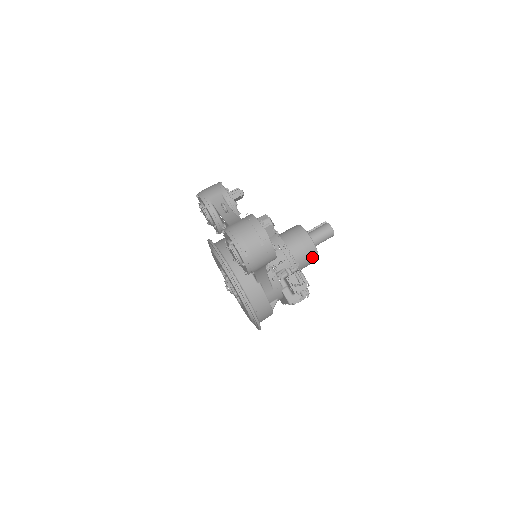
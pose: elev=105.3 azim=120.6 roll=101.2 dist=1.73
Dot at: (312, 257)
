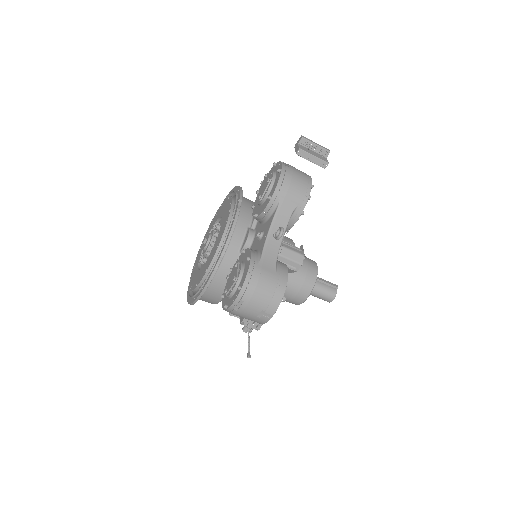
Dot at: (291, 302)
